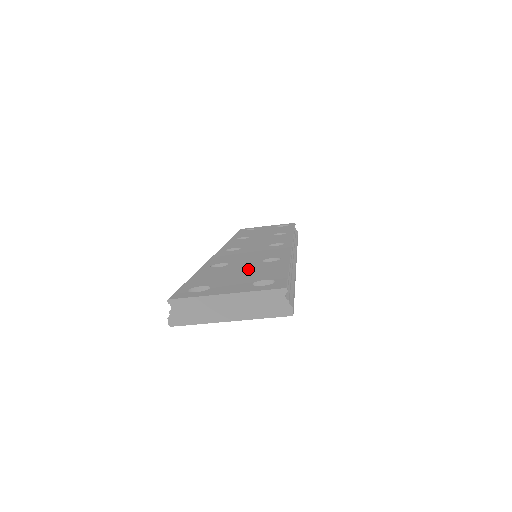
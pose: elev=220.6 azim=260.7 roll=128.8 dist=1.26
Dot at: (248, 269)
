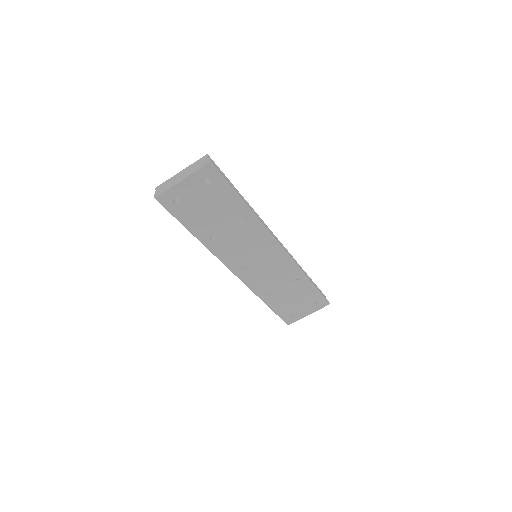
Dot at: occluded
